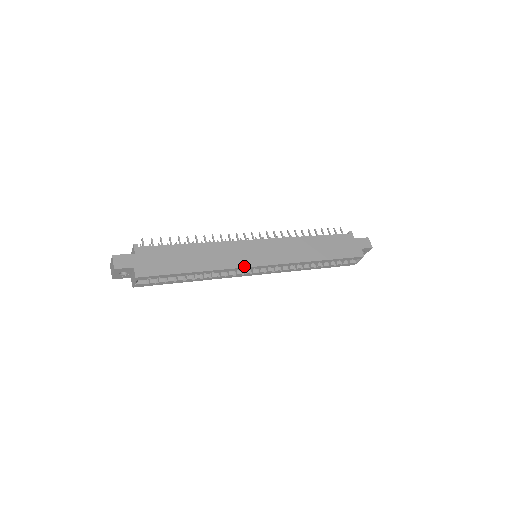
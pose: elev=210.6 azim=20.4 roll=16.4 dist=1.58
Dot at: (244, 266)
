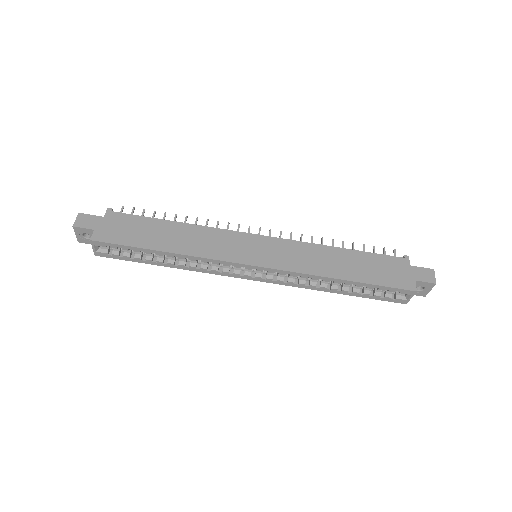
Dot at: (228, 260)
